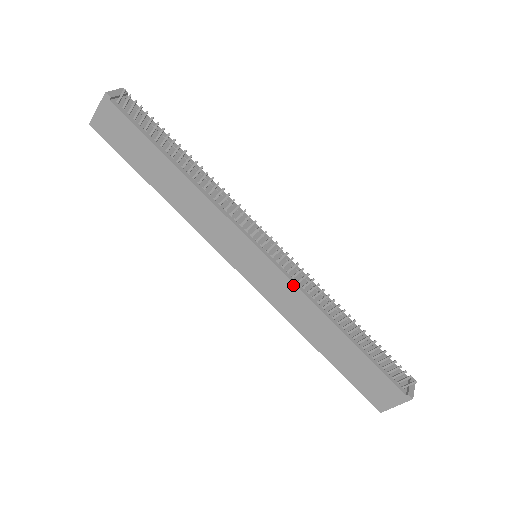
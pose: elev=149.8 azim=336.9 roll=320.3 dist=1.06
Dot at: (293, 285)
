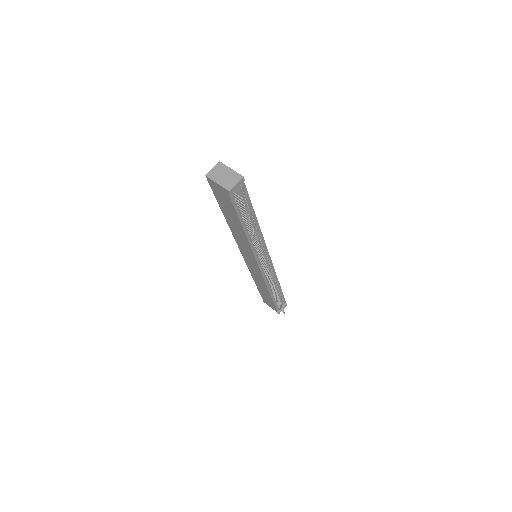
Dot at: (263, 278)
